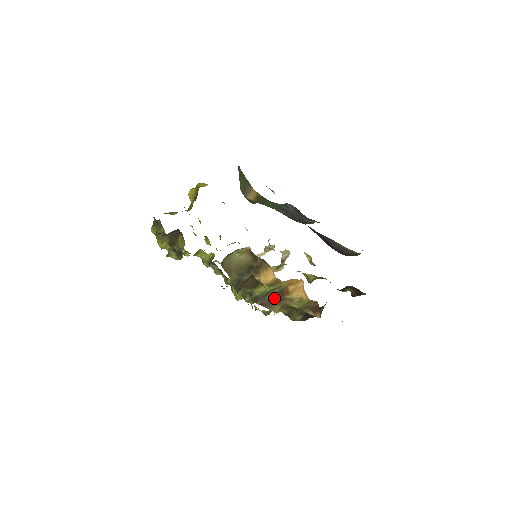
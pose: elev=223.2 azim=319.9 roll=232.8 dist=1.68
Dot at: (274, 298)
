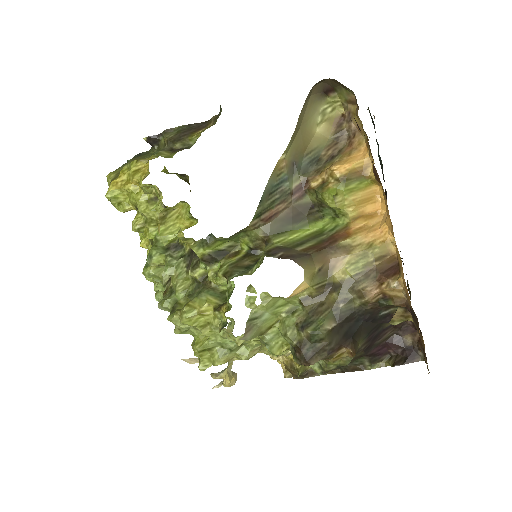
Dot at: (312, 249)
